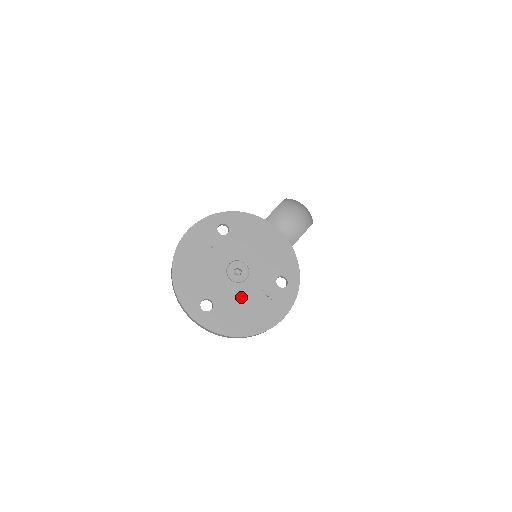
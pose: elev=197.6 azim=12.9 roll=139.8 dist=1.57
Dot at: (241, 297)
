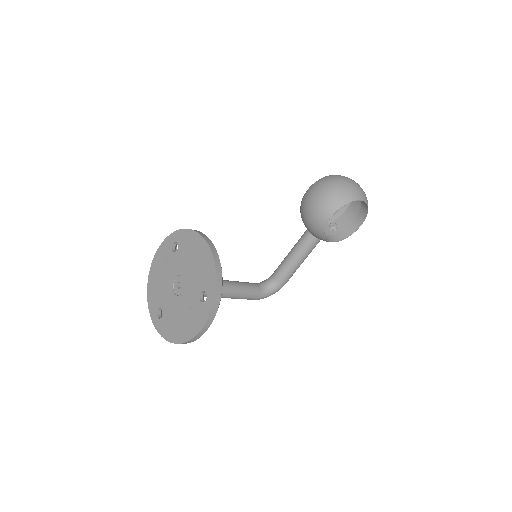
Dot at: (178, 308)
